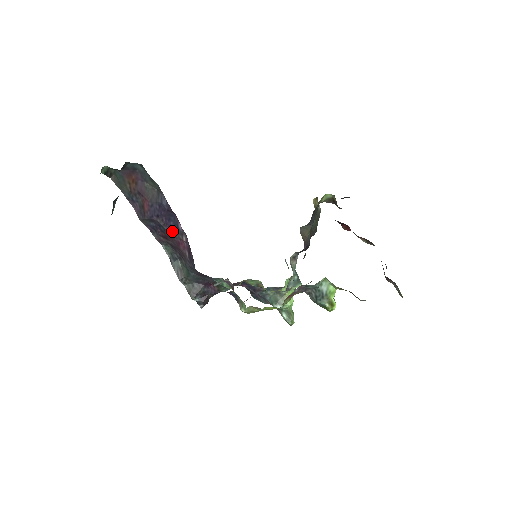
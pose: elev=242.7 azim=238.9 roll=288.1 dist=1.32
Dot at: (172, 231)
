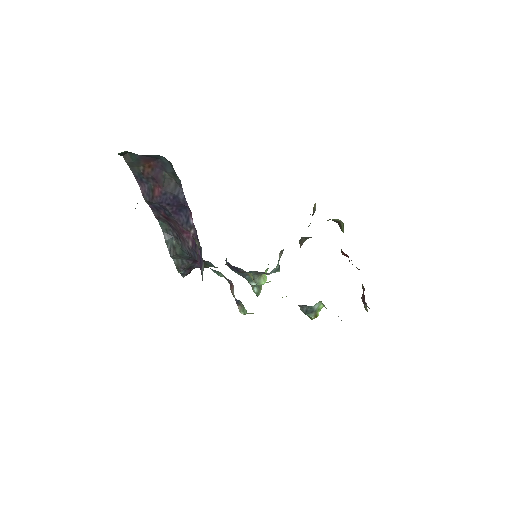
Dot at: (179, 220)
